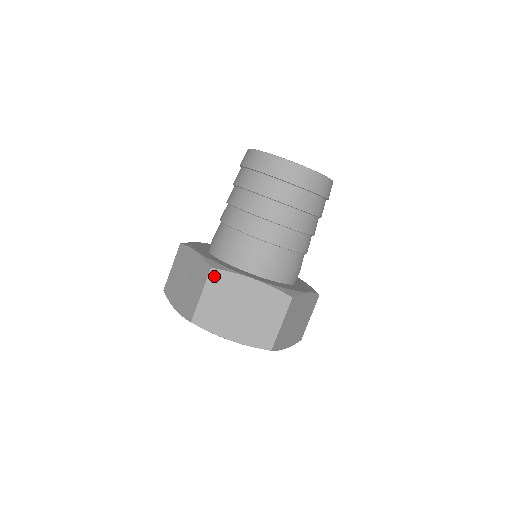
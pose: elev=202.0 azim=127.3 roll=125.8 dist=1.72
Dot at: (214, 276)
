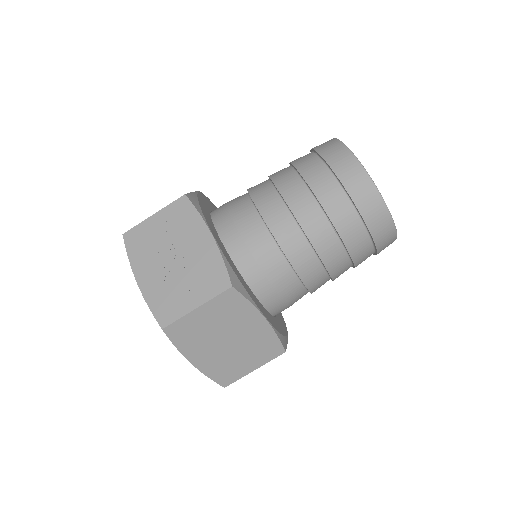
Dot at: (228, 296)
